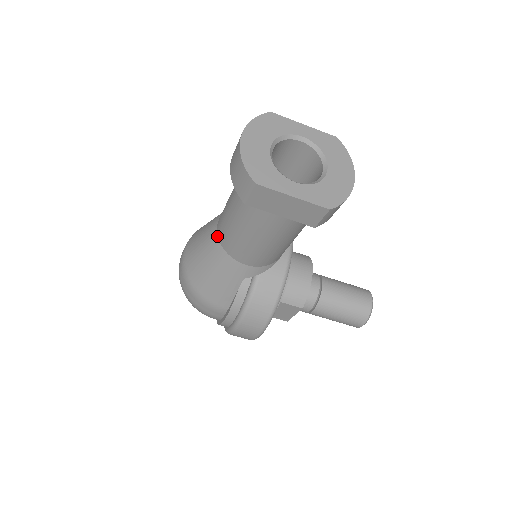
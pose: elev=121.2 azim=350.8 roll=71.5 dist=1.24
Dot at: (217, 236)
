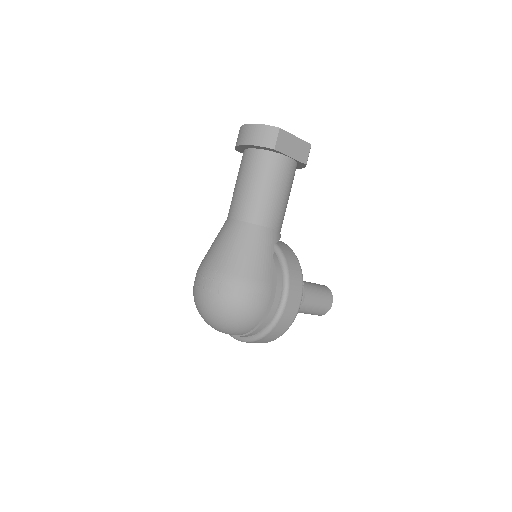
Dot at: (241, 221)
